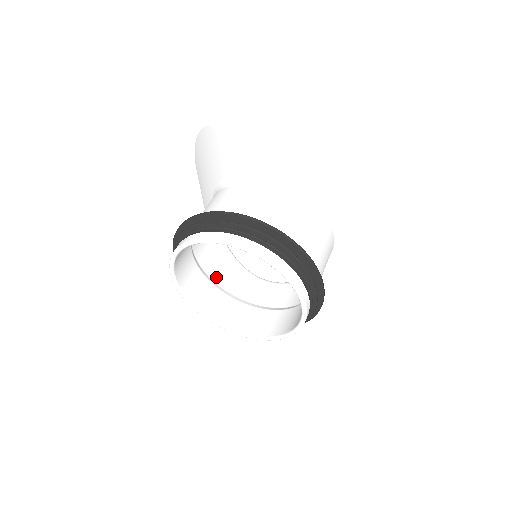
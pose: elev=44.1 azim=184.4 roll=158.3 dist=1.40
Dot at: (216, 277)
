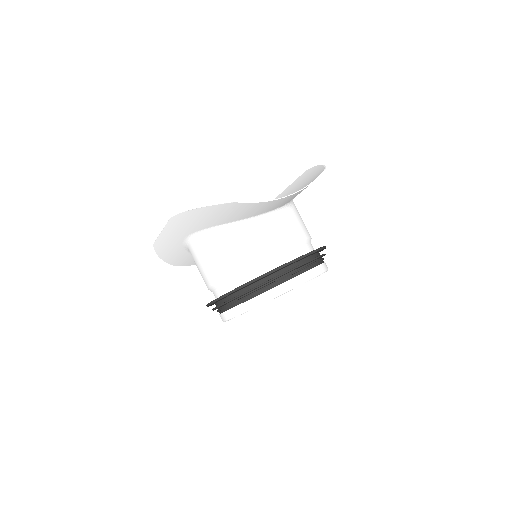
Dot at: occluded
